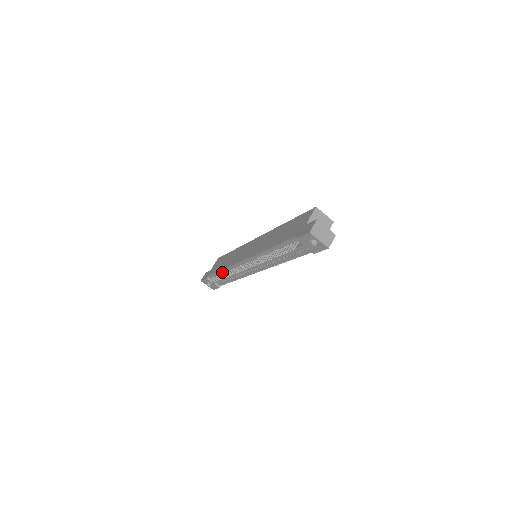
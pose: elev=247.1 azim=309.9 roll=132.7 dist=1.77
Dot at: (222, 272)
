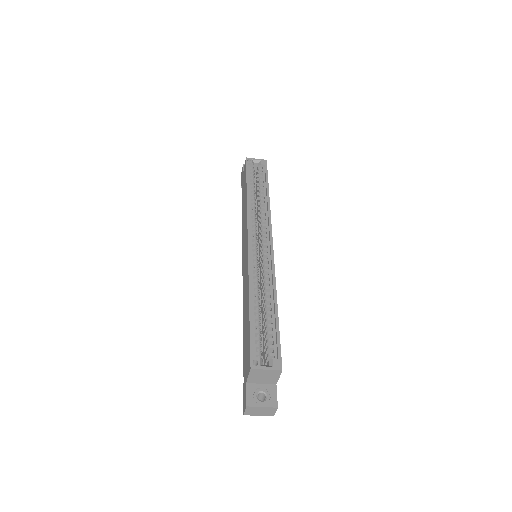
Dot at: occluded
